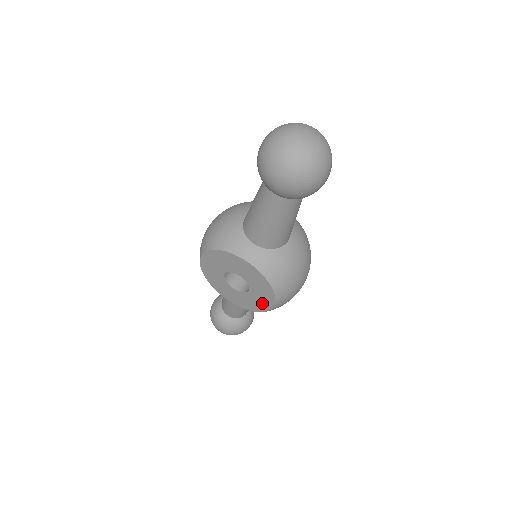
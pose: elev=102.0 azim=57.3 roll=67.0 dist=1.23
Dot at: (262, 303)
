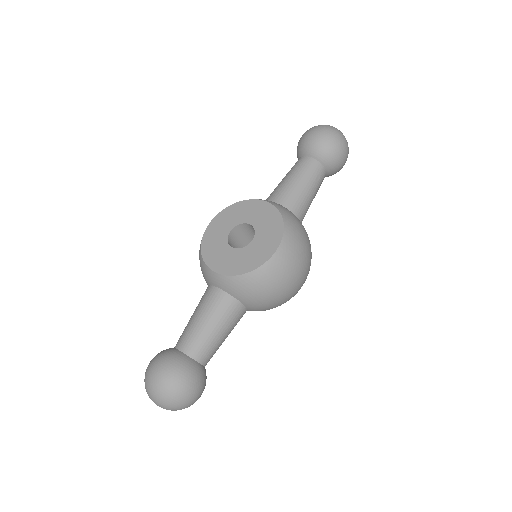
Dot at: (263, 252)
